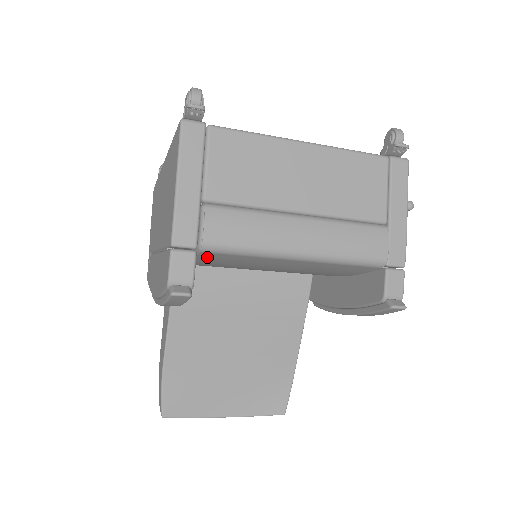
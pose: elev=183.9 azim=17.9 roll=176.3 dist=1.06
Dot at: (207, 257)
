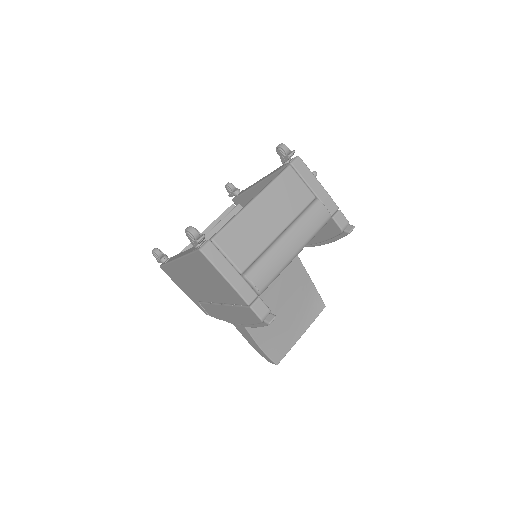
Dot at: occluded
